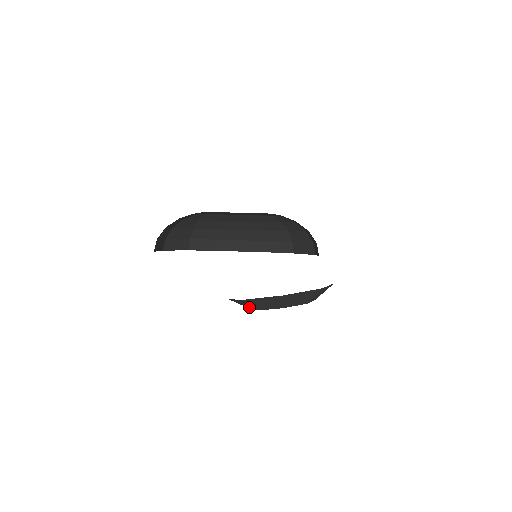
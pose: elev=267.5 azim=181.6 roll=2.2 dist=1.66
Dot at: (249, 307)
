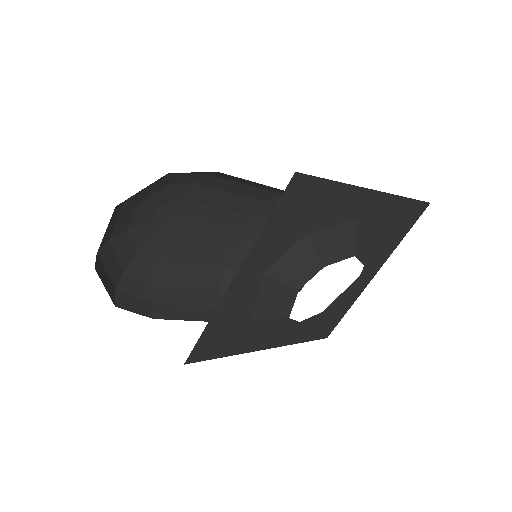
Dot at: (301, 276)
